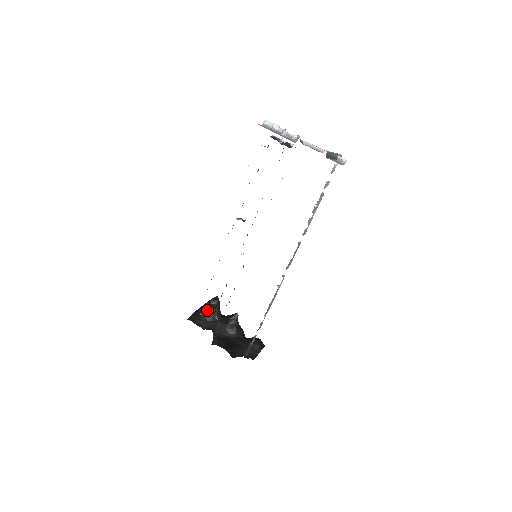
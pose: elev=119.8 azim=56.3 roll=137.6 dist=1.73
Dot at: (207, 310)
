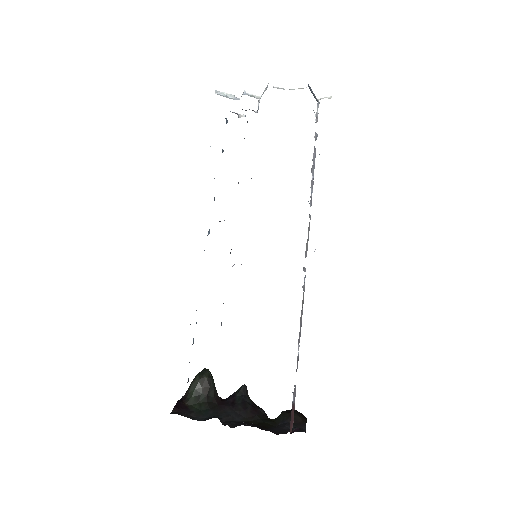
Dot at: (196, 394)
